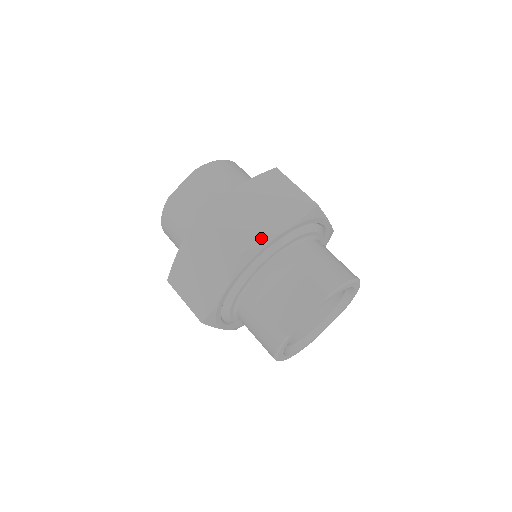
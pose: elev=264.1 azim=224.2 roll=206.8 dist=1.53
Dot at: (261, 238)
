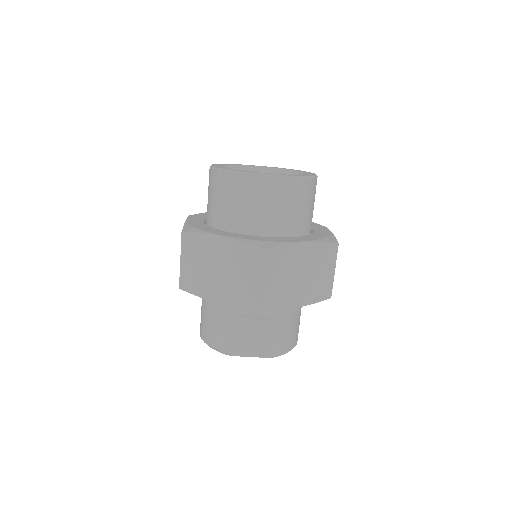
Dot at: (280, 304)
